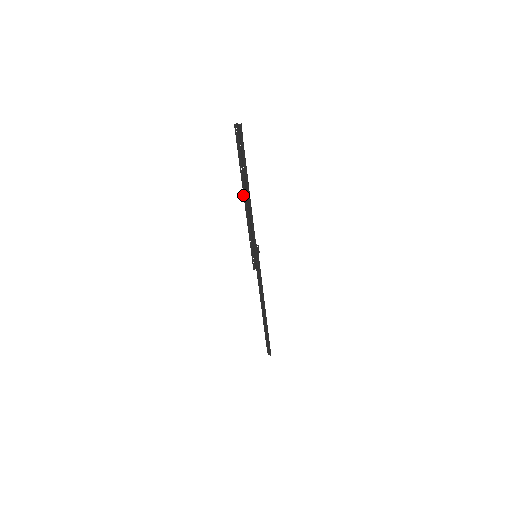
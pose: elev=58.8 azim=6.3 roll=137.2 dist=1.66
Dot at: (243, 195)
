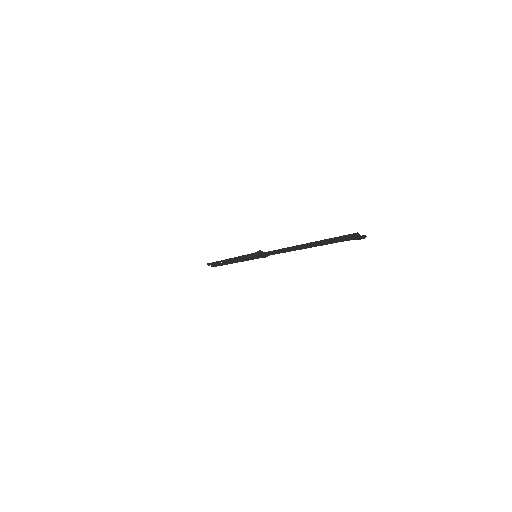
Dot at: (290, 250)
